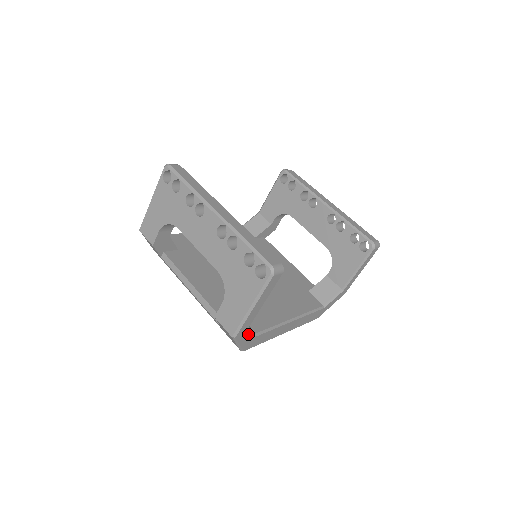
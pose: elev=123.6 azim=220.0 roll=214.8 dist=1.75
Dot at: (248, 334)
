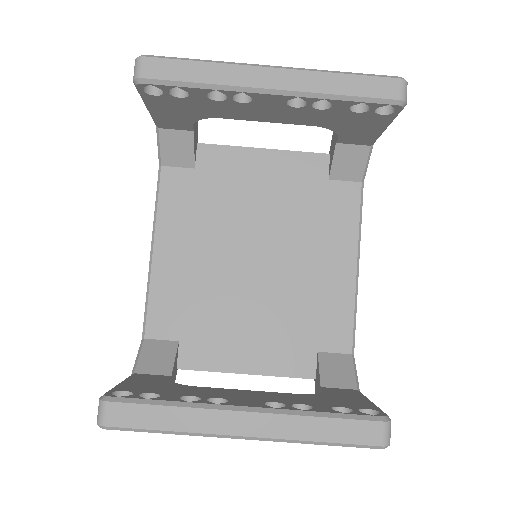
Dot at: occluded
